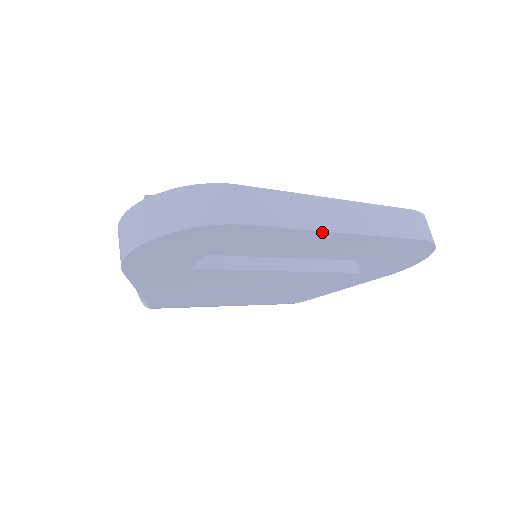
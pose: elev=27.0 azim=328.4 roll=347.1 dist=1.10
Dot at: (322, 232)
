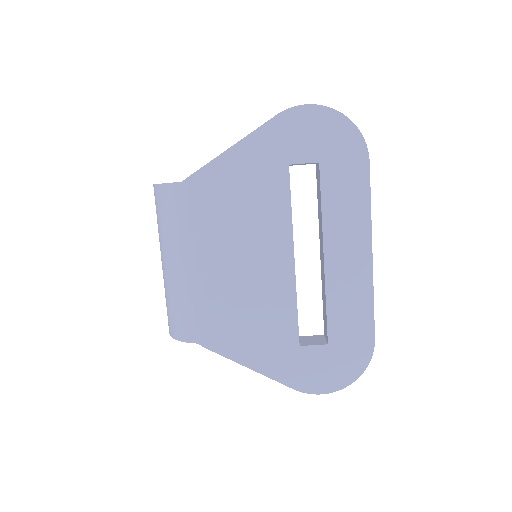
Dot at: (370, 230)
